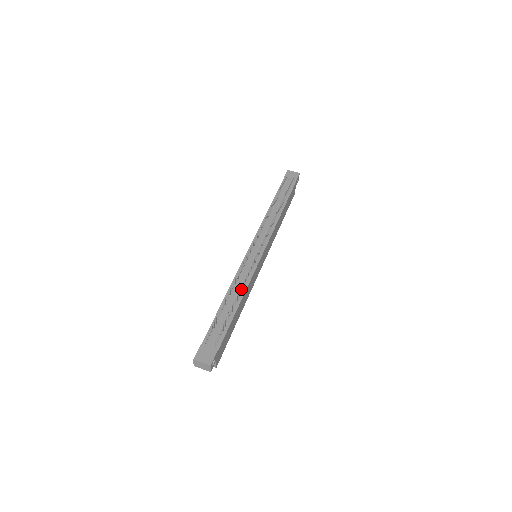
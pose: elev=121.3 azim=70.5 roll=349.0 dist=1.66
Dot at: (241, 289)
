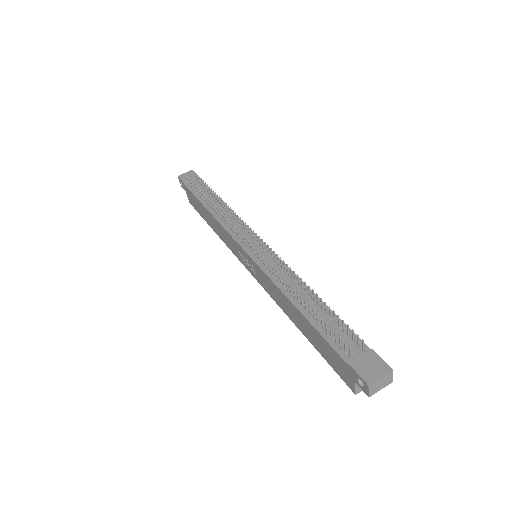
Dot at: (298, 283)
